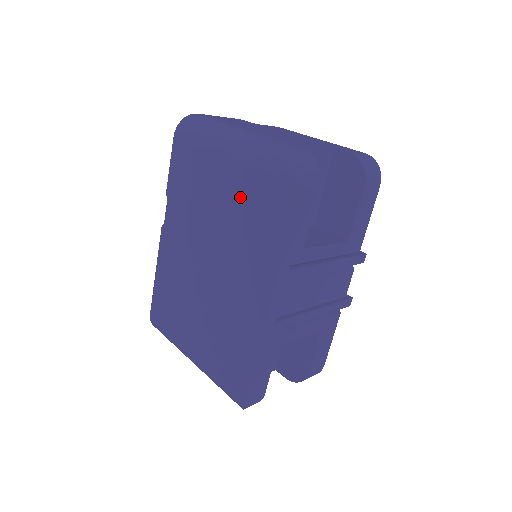
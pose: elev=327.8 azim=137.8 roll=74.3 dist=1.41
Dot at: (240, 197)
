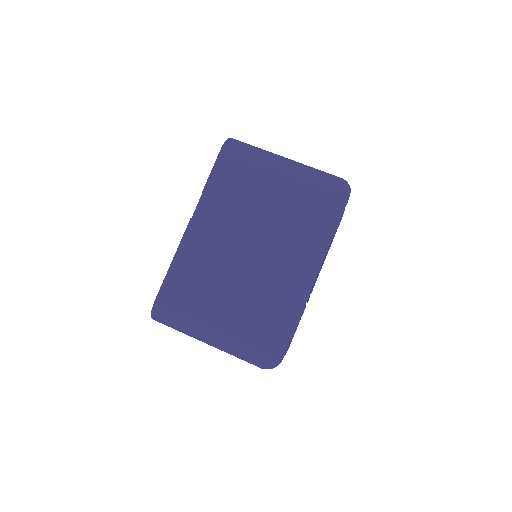
Dot at: (294, 200)
